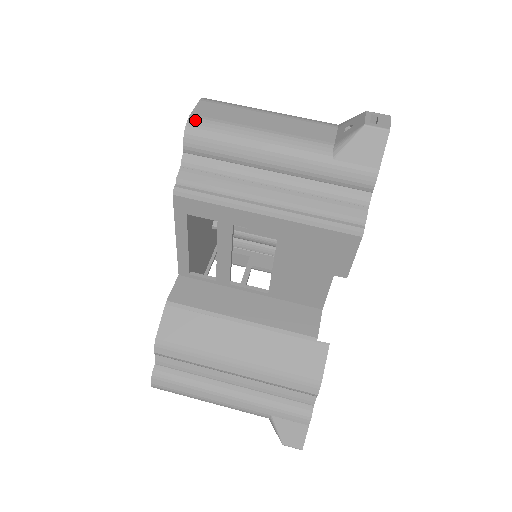
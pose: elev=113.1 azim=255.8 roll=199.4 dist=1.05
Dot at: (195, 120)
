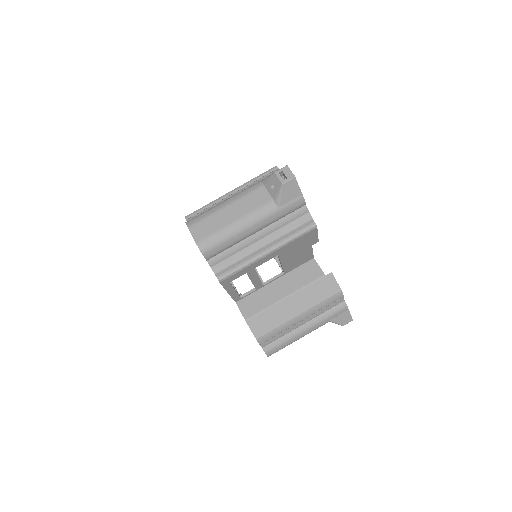
Dot at: (201, 244)
